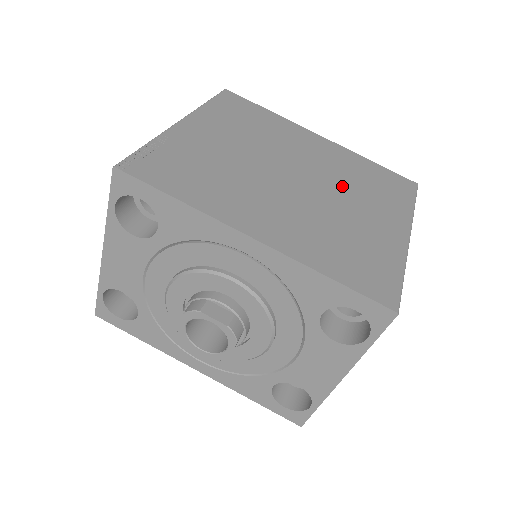
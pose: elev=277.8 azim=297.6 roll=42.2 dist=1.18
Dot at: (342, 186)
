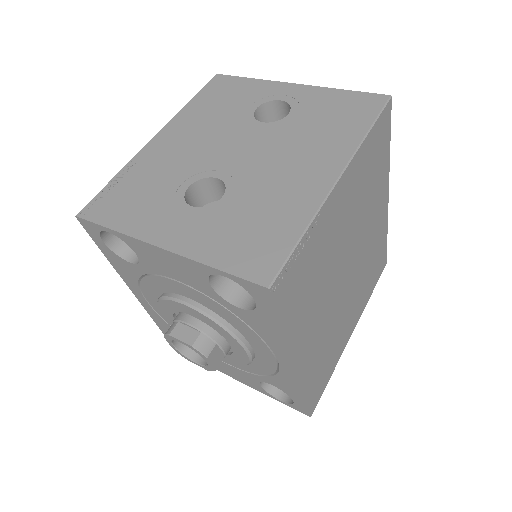
Dot at: (359, 279)
